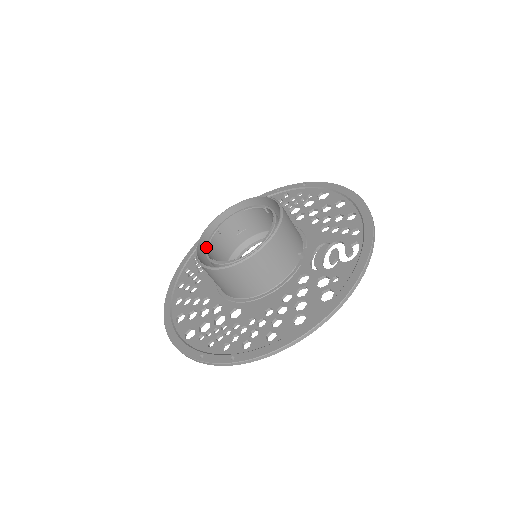
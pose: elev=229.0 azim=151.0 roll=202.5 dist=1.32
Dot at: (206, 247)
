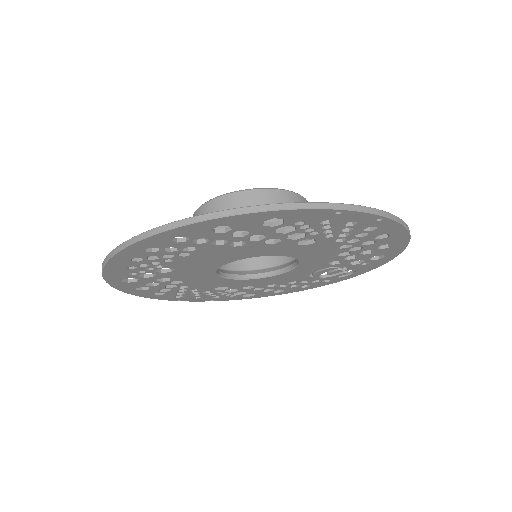
Dot at: occluded
